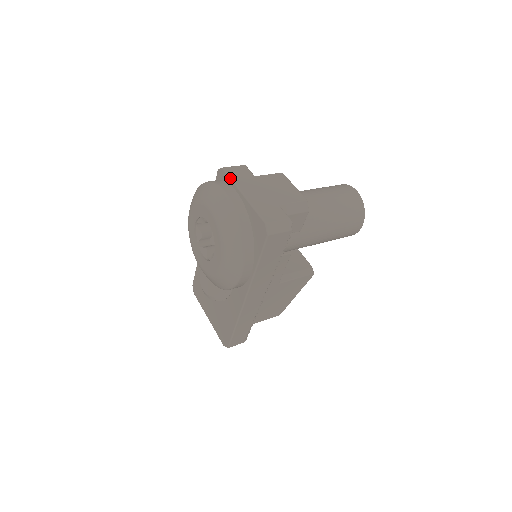
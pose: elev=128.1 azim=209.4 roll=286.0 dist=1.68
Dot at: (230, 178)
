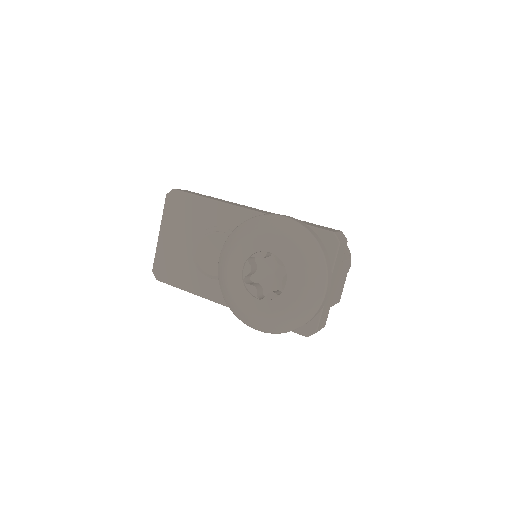
Dot at: (335, 261)
